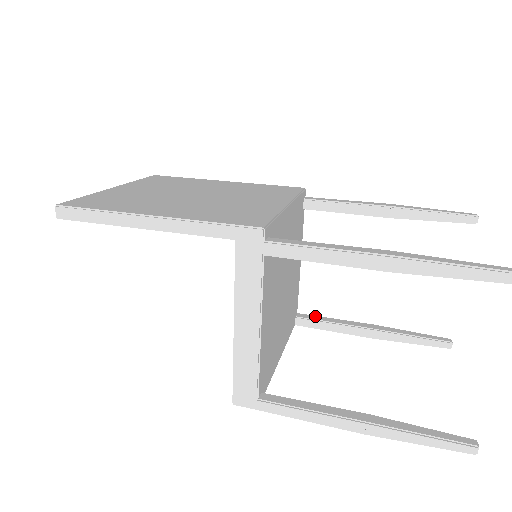
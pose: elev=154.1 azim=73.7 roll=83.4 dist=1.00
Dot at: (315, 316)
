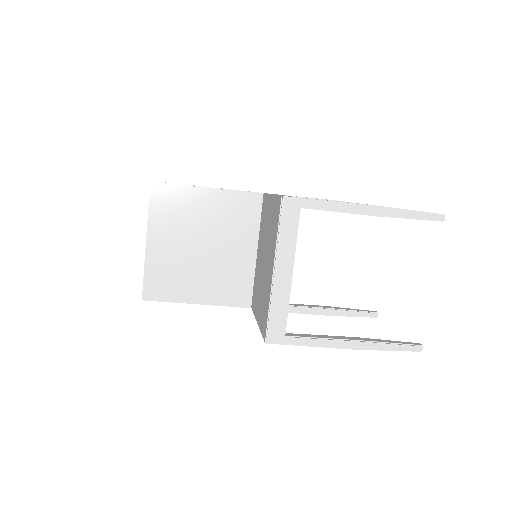
Dot at: occluded
